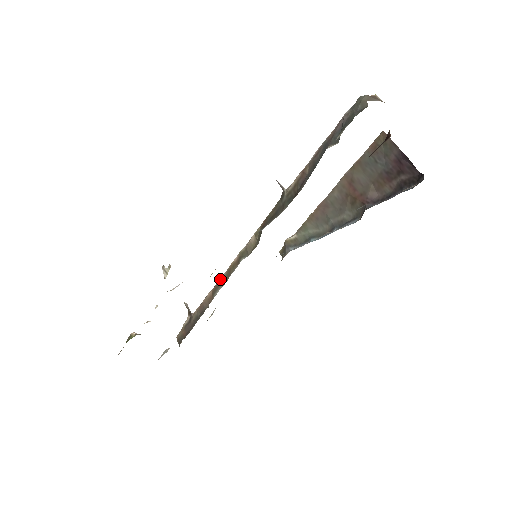
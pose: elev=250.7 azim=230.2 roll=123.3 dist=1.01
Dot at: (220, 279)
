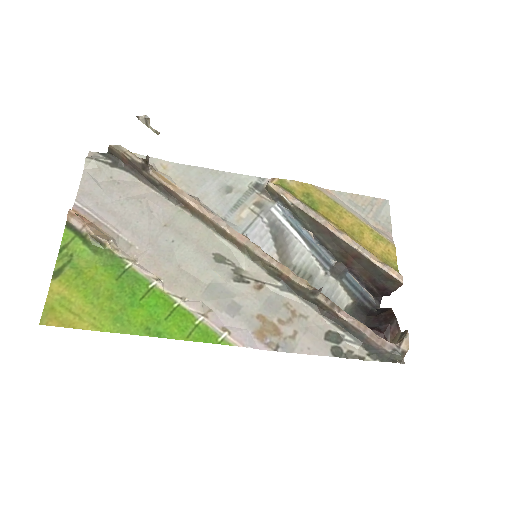
Dot at: (210, 219)
